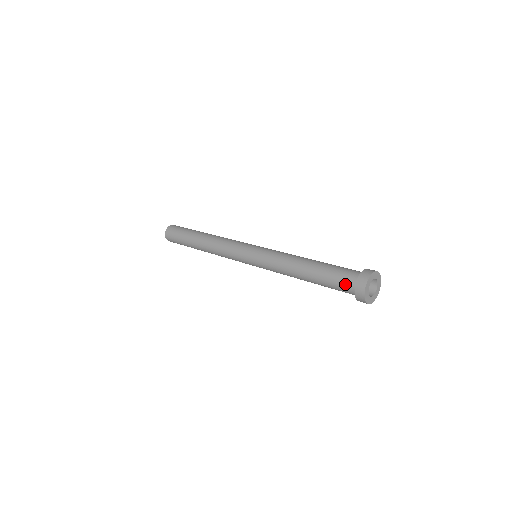
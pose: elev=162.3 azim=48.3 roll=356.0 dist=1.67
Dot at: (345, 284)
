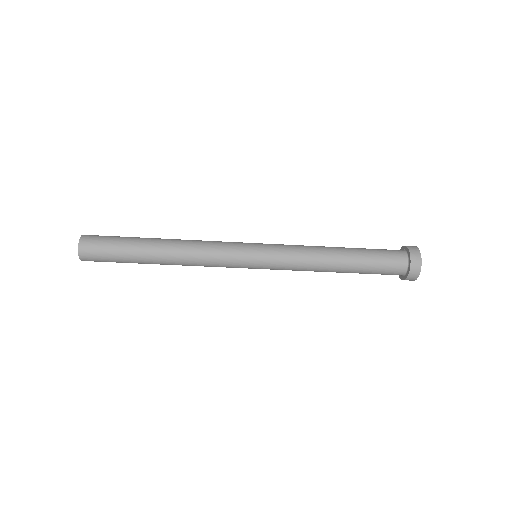
Dot at: (395, 259)
